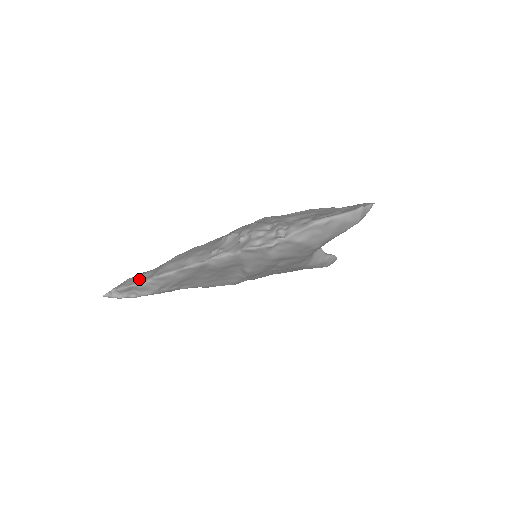
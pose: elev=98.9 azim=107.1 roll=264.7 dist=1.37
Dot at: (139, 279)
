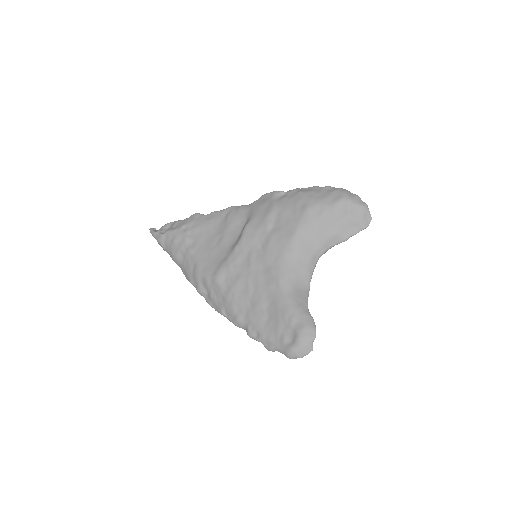
Dot at: occluded
